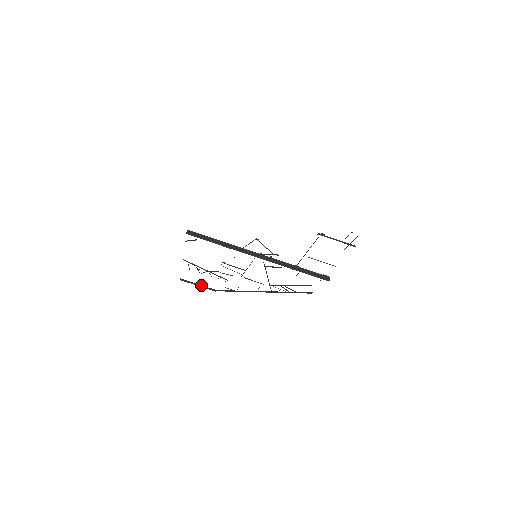
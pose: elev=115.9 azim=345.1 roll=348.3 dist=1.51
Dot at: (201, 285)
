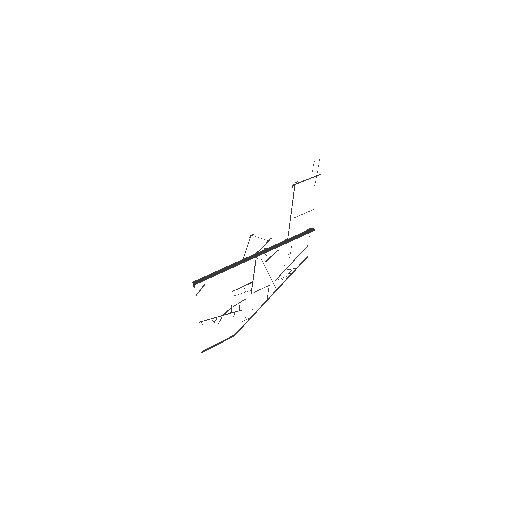
Dot at: (220, 342)
